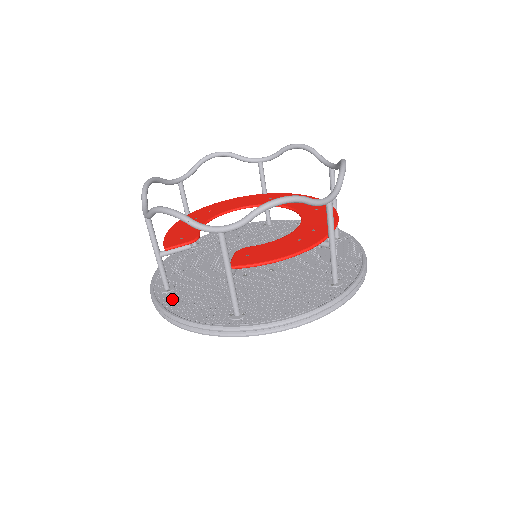
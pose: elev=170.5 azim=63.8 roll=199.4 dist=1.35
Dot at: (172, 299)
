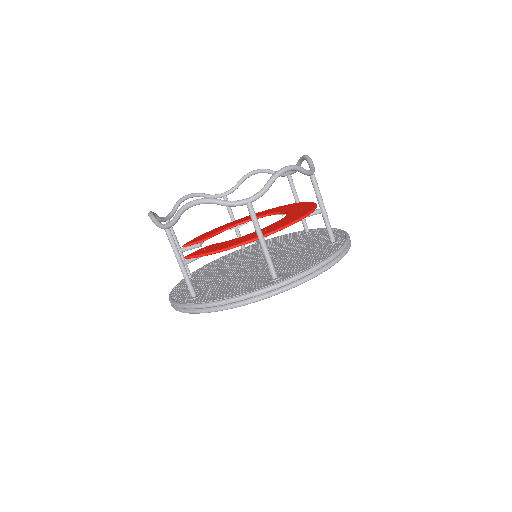
Dot at: (183, 284)
